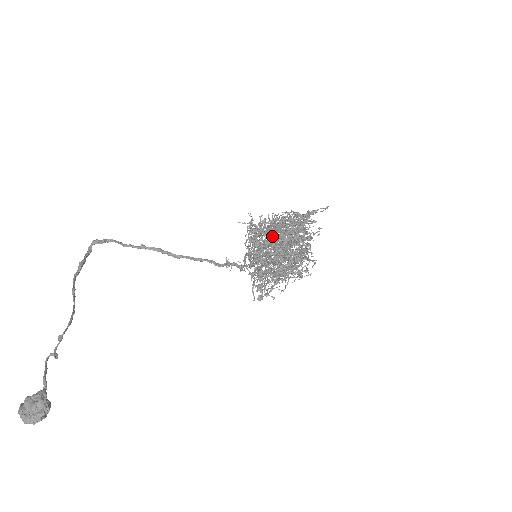
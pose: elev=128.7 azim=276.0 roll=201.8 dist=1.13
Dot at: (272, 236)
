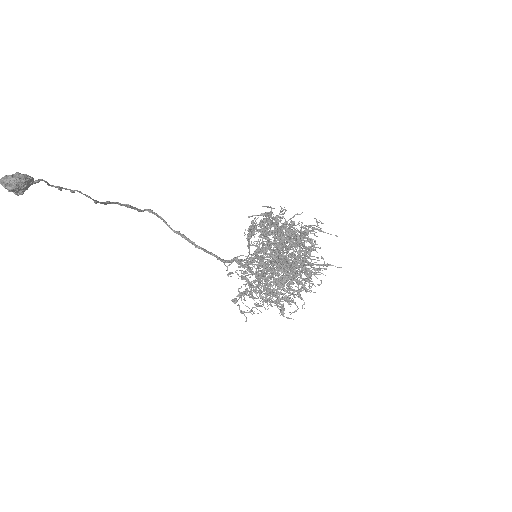
Dot at: (278, 221)
